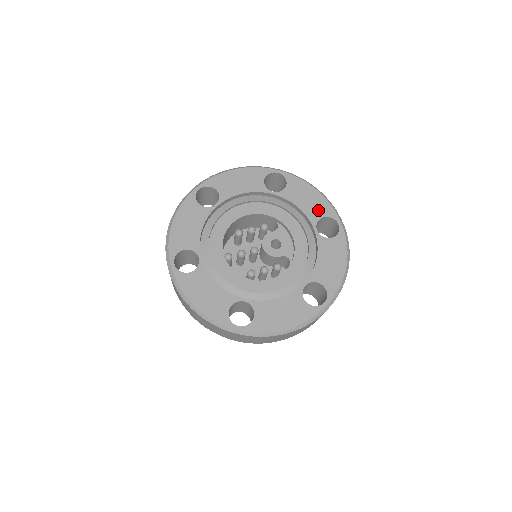
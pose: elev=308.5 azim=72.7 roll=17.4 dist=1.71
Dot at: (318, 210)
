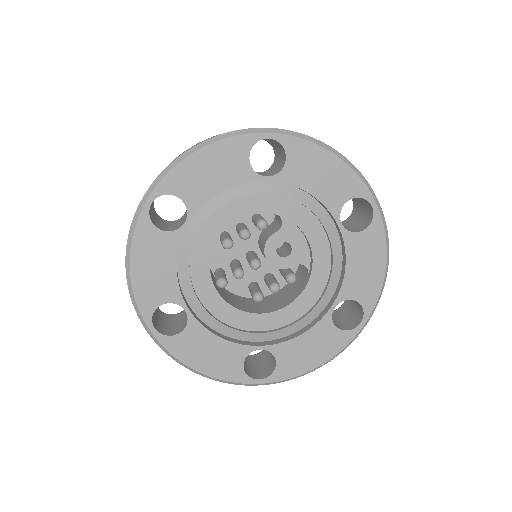
Dot at: (340, 190)
